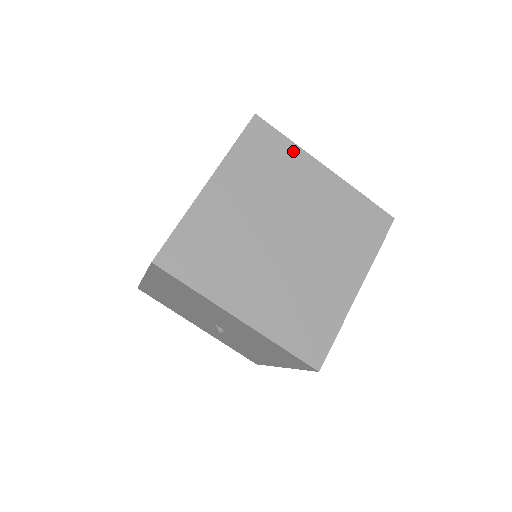
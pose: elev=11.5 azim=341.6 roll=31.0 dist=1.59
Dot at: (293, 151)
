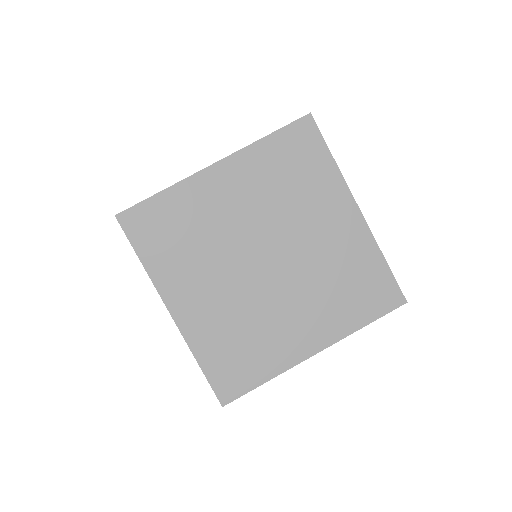
Dot at: (177, 195)
